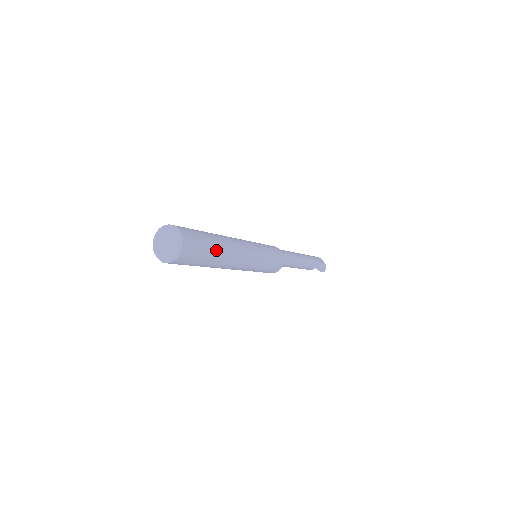
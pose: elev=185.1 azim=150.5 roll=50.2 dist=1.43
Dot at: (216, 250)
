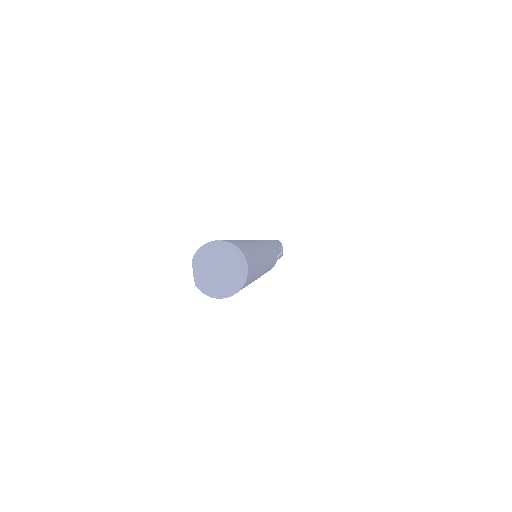
Dot at: (253, 280)
